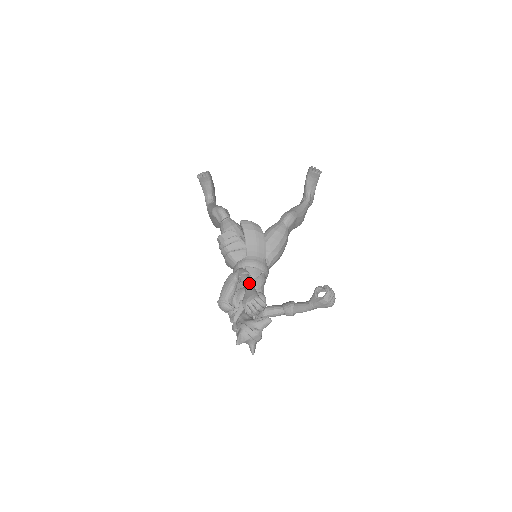
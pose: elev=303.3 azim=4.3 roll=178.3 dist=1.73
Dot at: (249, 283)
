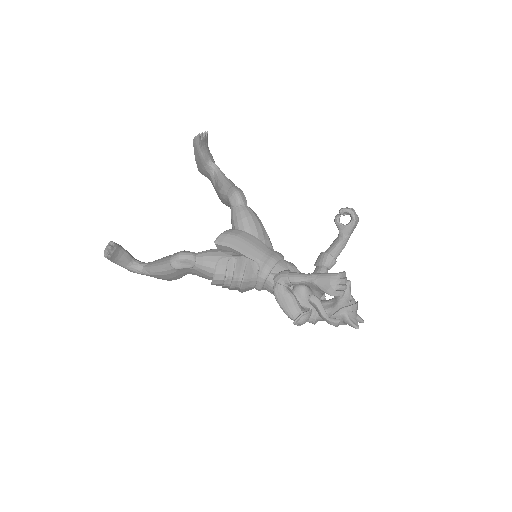
Dot at: (306, 276)
